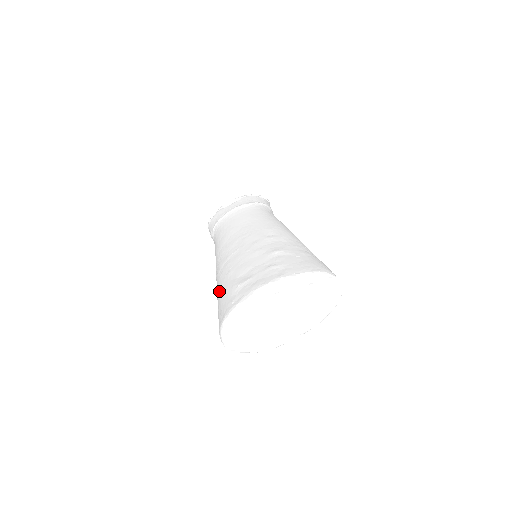
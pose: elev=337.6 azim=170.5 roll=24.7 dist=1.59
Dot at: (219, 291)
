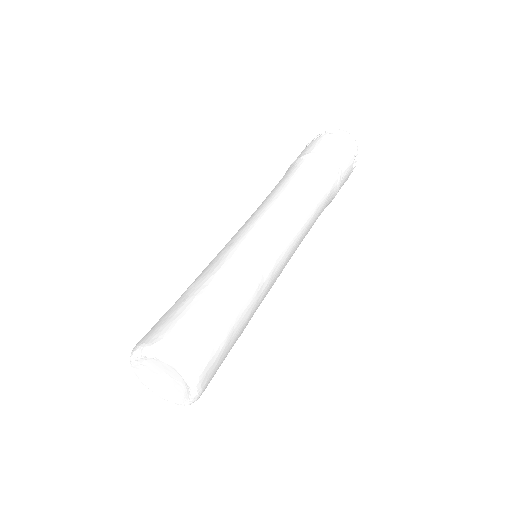
Dot at: occluded
